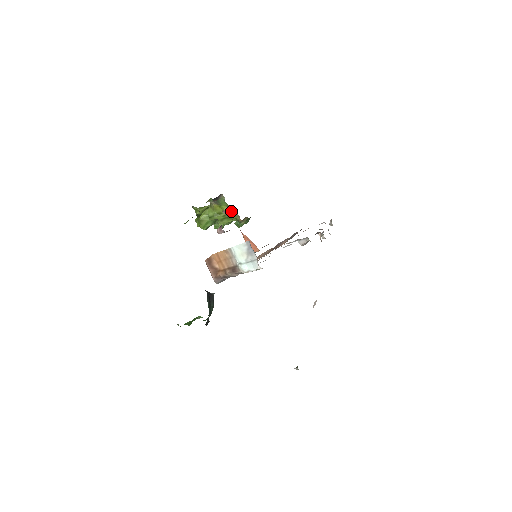
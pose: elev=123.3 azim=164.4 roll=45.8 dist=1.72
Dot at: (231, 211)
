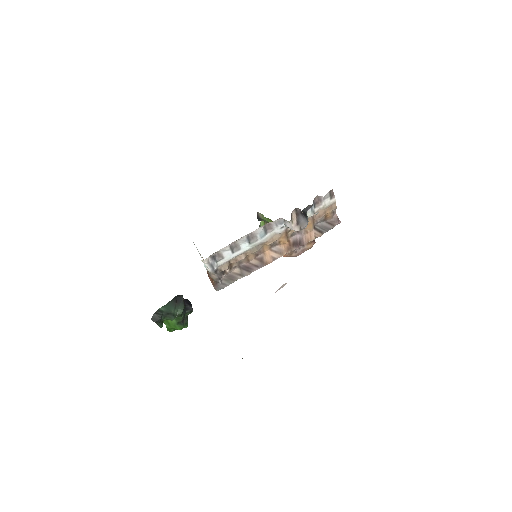
Dot at: occluded
